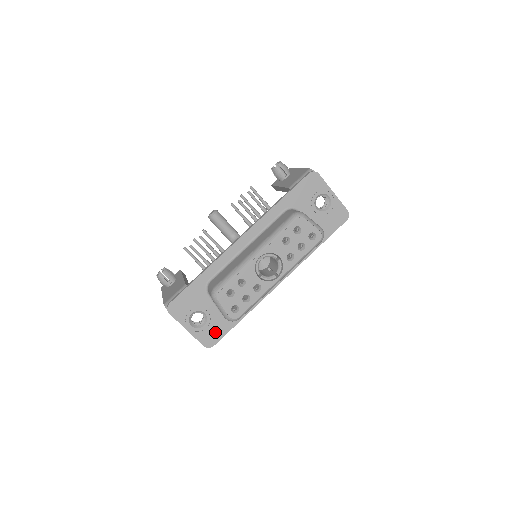
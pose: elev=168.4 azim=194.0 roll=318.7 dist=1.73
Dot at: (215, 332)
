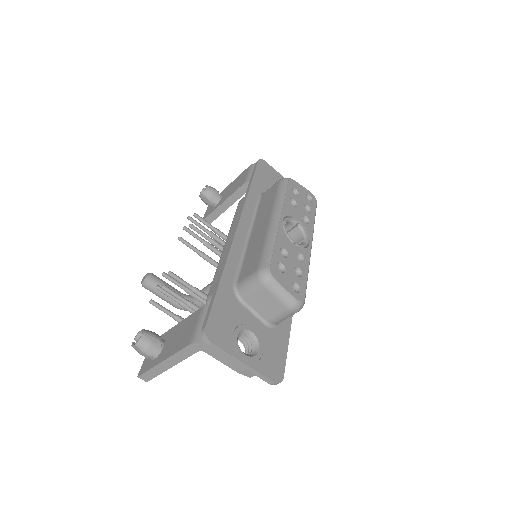
Dot at: (274, 356)
